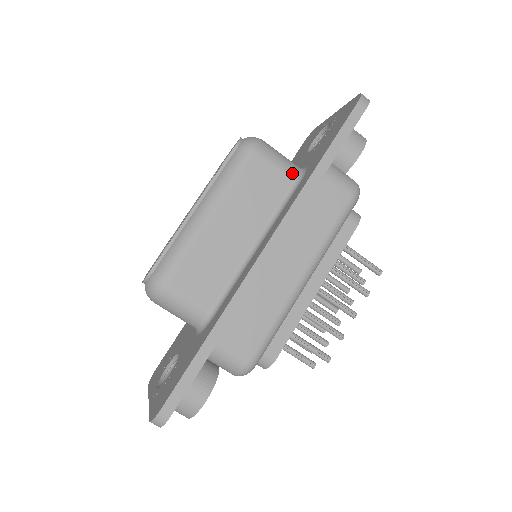
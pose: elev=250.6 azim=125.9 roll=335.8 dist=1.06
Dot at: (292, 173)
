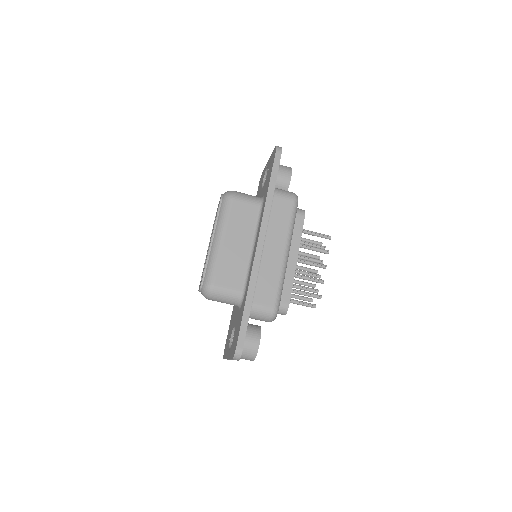
Dot at: (257, 202)
